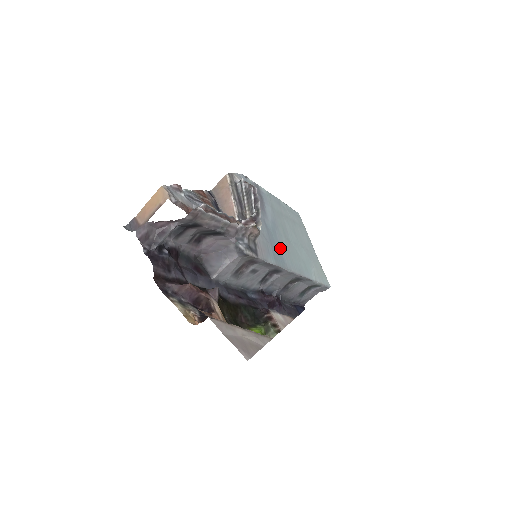
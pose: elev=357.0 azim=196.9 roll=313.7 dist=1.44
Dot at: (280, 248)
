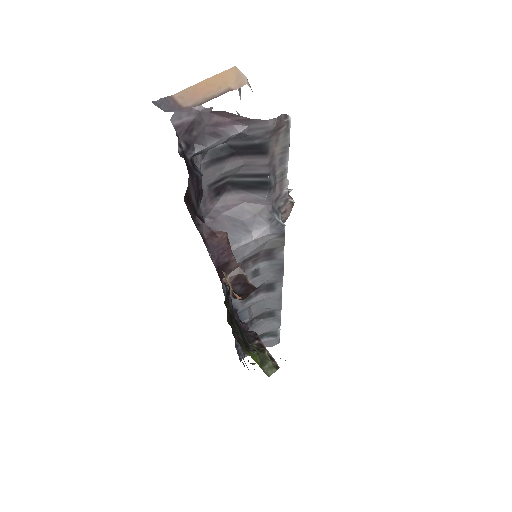
Dot at: occluded
